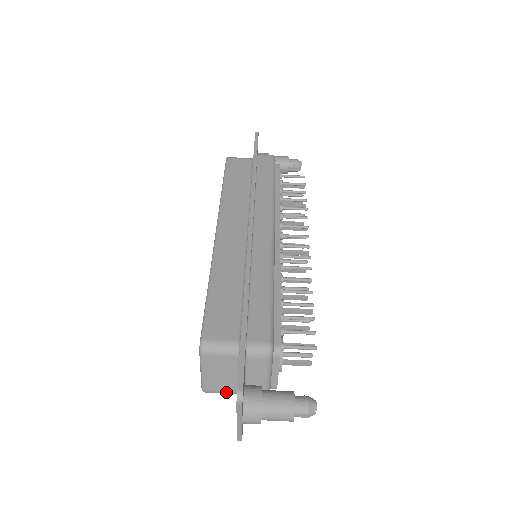
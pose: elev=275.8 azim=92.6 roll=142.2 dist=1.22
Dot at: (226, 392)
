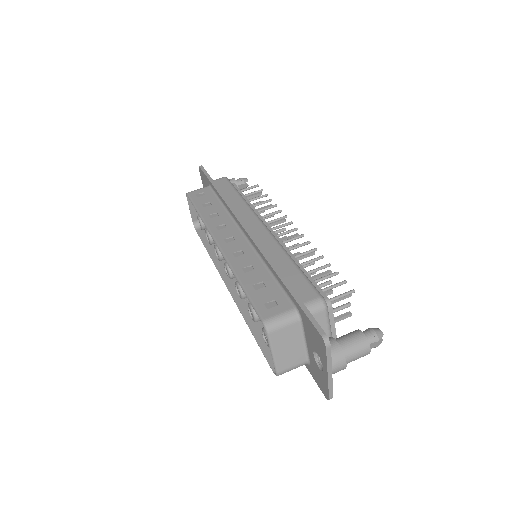
Dot at: (297, 365)
